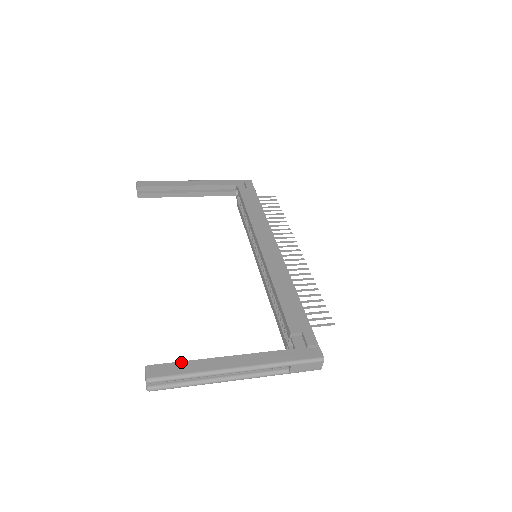
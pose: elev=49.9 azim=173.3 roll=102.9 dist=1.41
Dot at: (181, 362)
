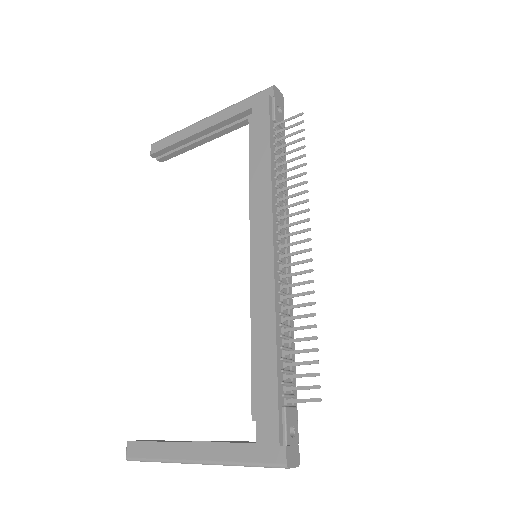
Dot at: (150, 442)
